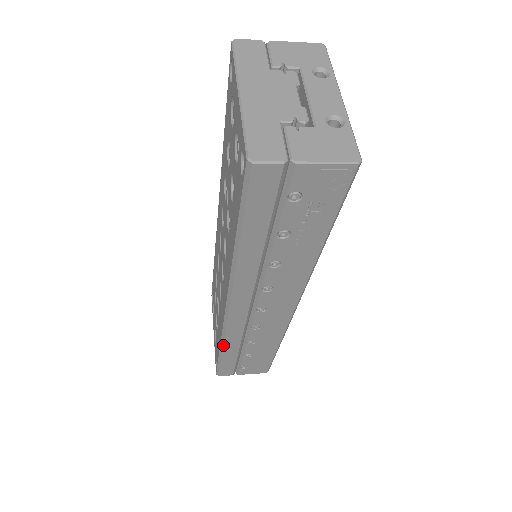
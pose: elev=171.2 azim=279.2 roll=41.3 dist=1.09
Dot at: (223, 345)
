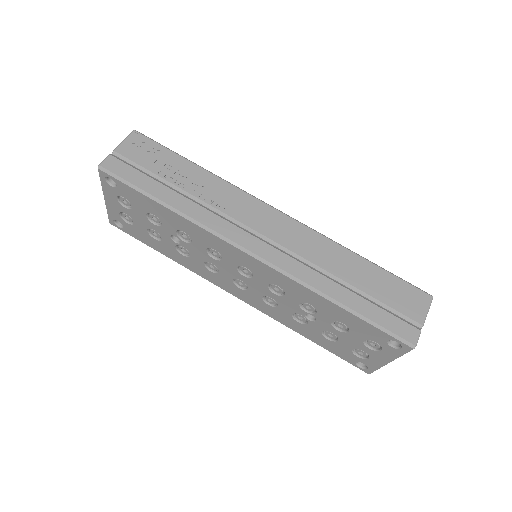
Dot at: (180, 263)
